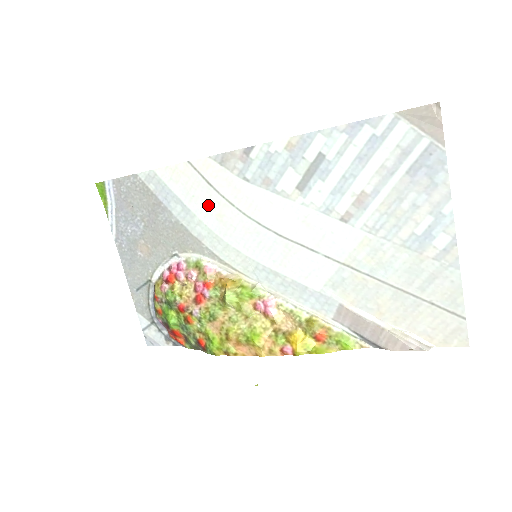
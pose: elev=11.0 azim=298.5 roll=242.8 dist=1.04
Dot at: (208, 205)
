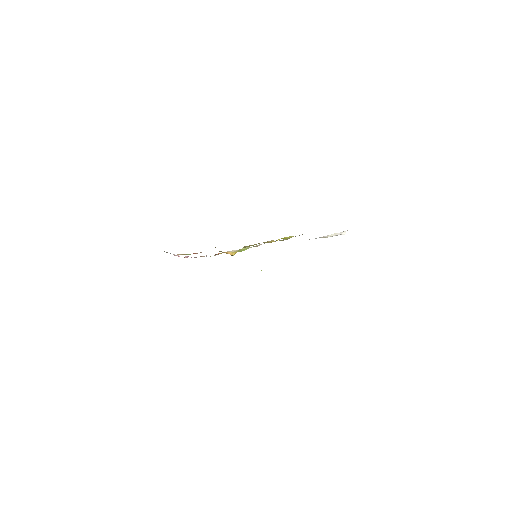
Dot at: occluded
